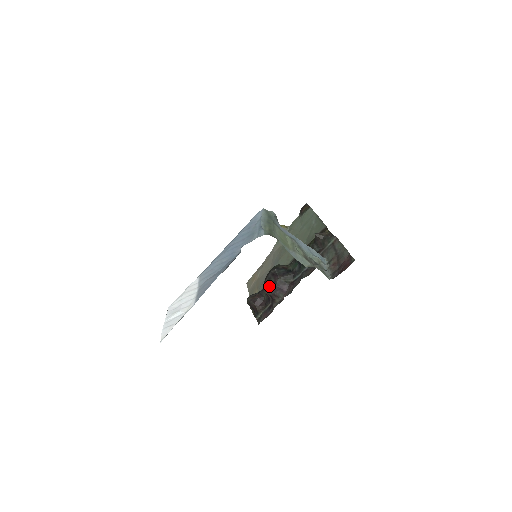
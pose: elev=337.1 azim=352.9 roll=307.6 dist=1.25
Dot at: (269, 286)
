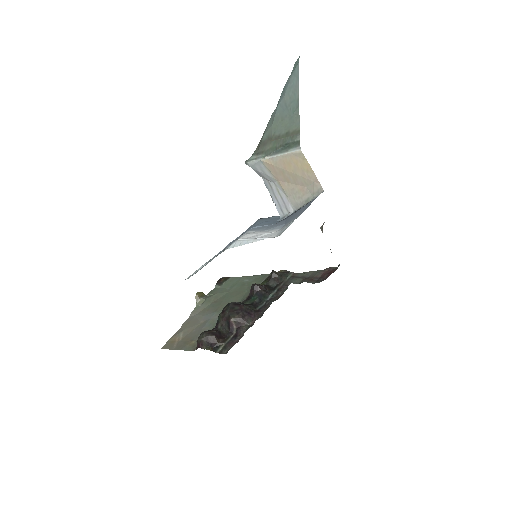
Dot at: (235, 313)
